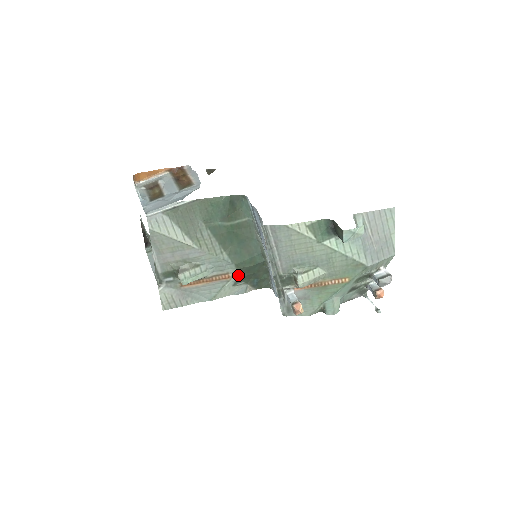
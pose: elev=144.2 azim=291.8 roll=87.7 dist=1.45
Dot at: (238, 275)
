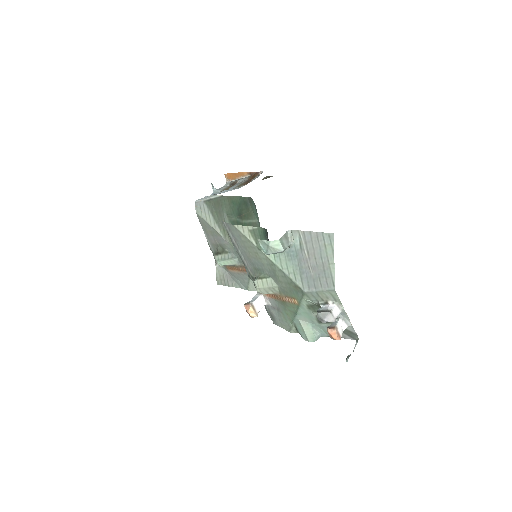
Dot at: occluded
